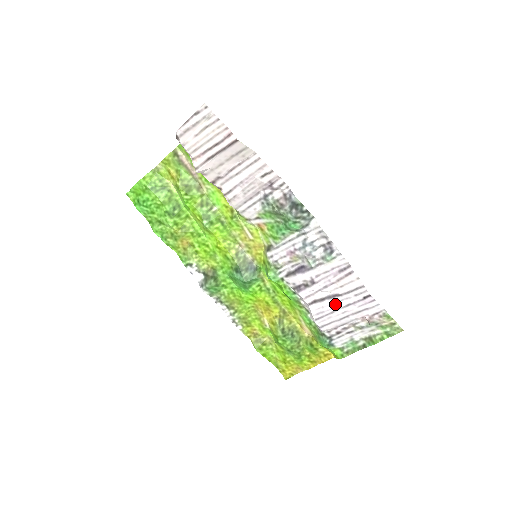
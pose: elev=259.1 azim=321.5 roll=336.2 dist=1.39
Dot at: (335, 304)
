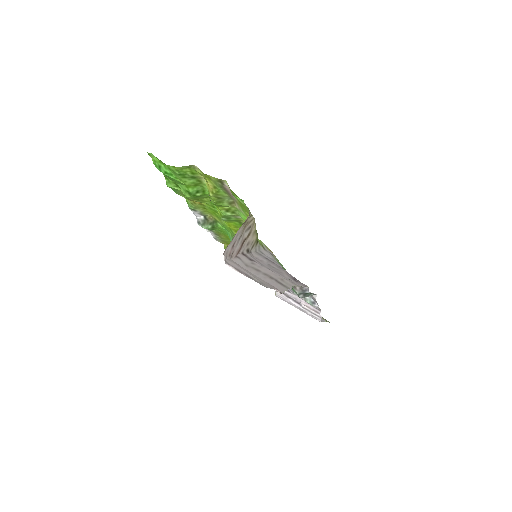
Dot at: (295, 305)
